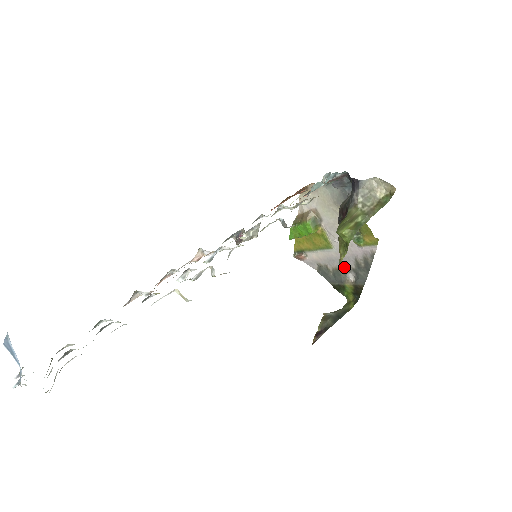
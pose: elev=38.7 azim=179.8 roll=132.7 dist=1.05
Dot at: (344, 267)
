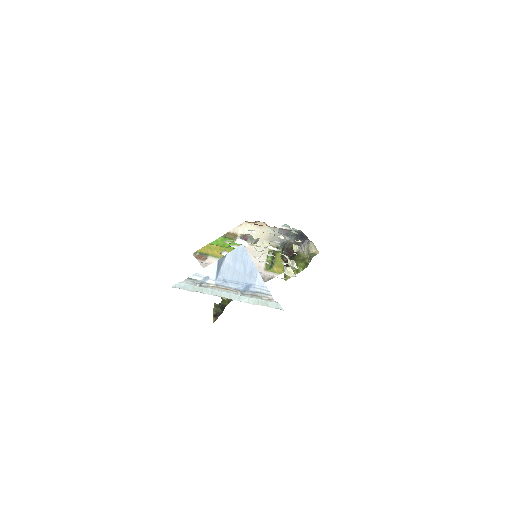
Dot at: occluded
